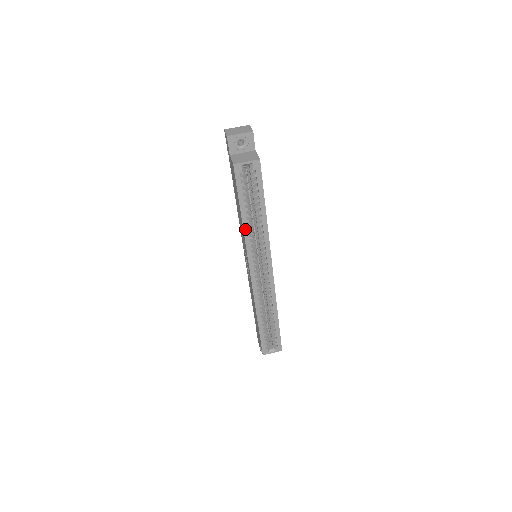
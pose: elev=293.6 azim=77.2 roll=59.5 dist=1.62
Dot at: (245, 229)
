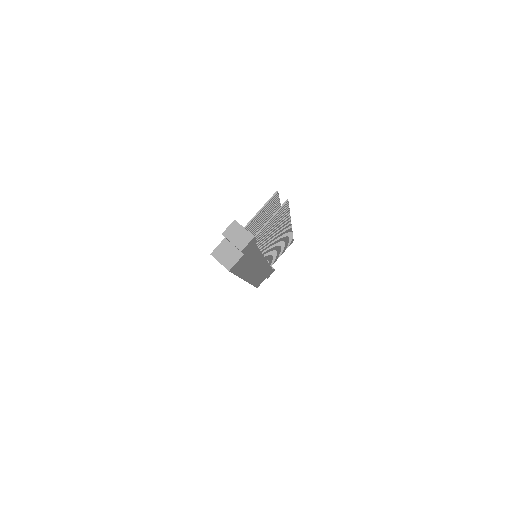
Dot at: occluded
